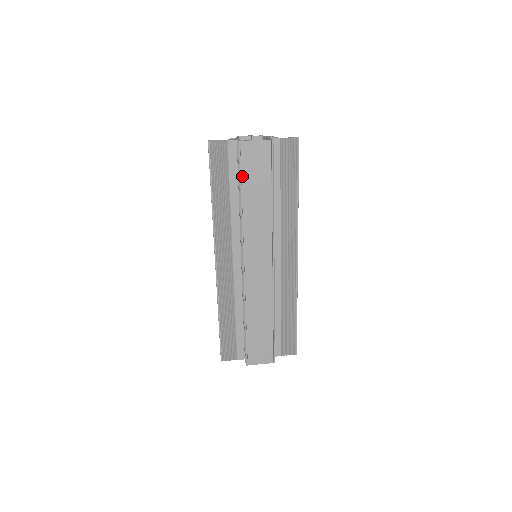
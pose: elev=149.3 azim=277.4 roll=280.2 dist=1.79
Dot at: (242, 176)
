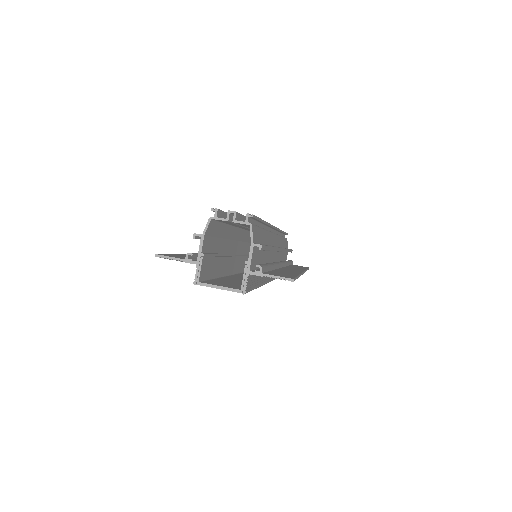
Dot at: occluded
